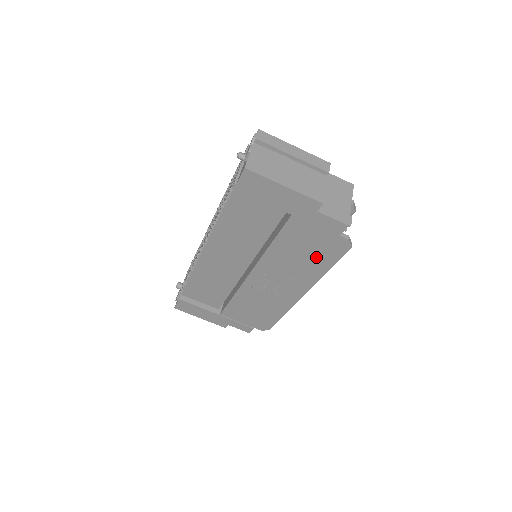
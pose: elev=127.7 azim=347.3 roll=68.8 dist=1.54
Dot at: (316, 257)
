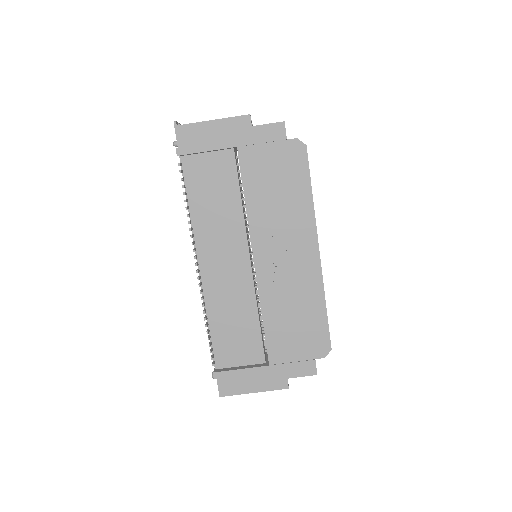
Dot at: (290, 184)
